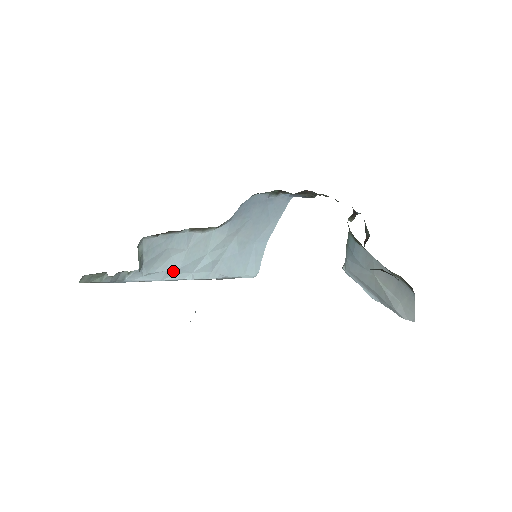
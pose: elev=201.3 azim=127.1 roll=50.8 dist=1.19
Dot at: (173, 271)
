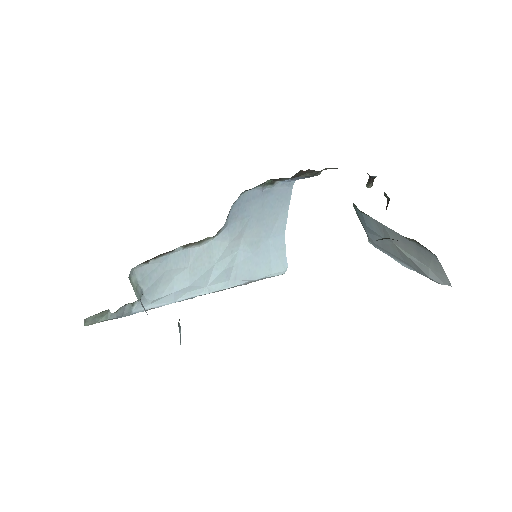
Dot at: (183, 291)
